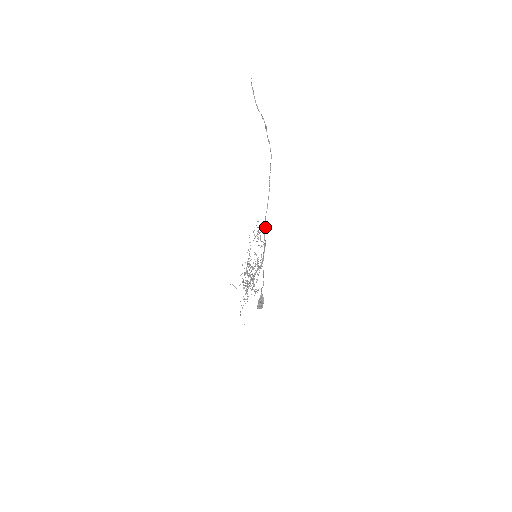
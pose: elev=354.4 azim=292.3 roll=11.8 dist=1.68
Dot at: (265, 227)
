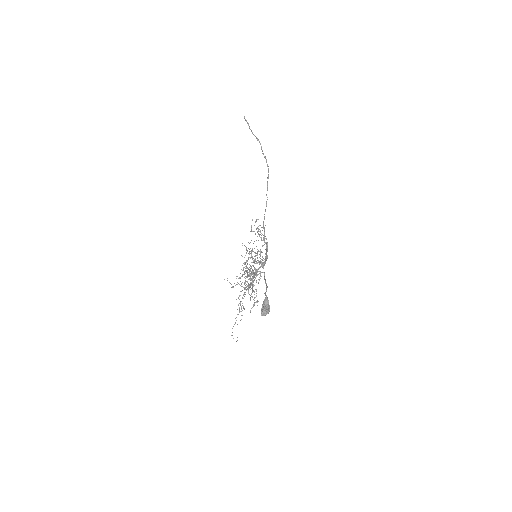
Dot at: (264, 233)
